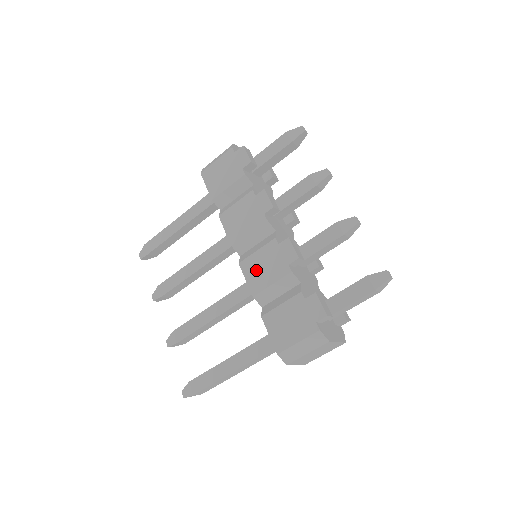
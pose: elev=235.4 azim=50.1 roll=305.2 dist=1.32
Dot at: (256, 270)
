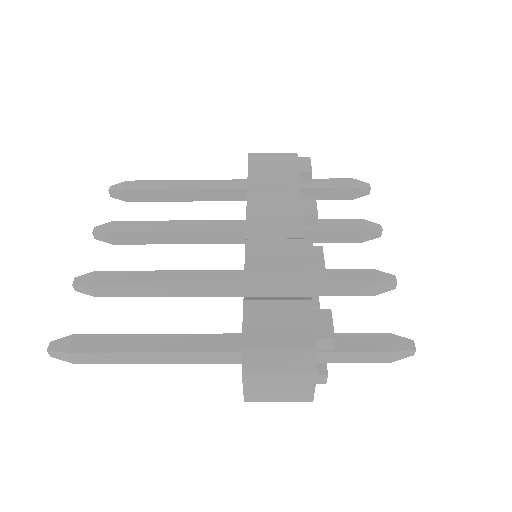
Dot at: (264, 255)
